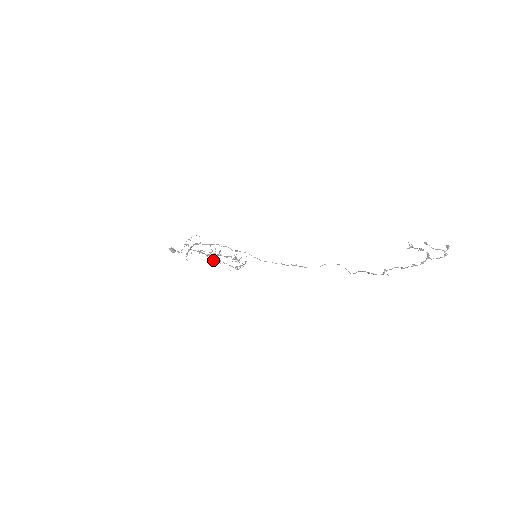
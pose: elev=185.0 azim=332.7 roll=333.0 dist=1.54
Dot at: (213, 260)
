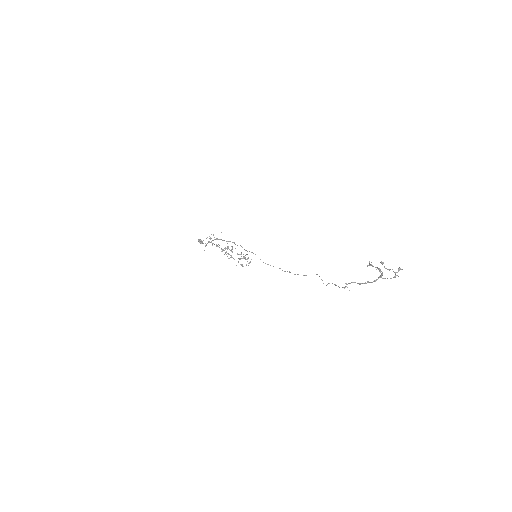
Dot at: (224, 254)
